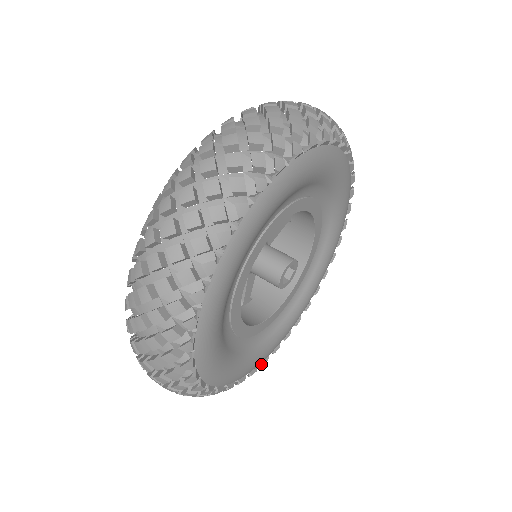
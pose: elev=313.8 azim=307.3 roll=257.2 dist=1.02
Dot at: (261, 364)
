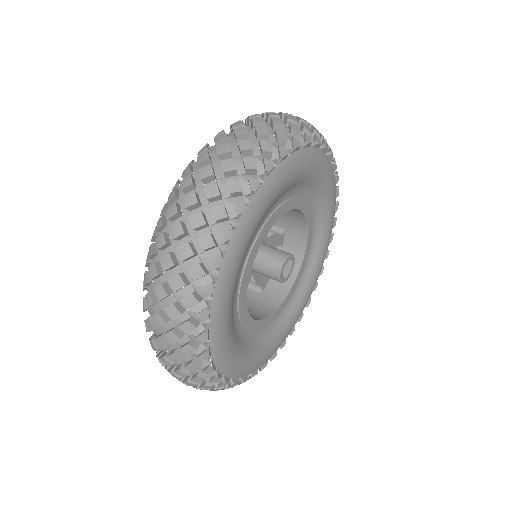
Dot at: (241, 380)
